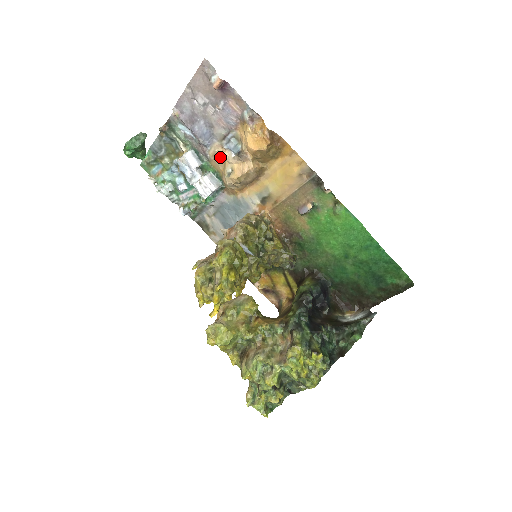
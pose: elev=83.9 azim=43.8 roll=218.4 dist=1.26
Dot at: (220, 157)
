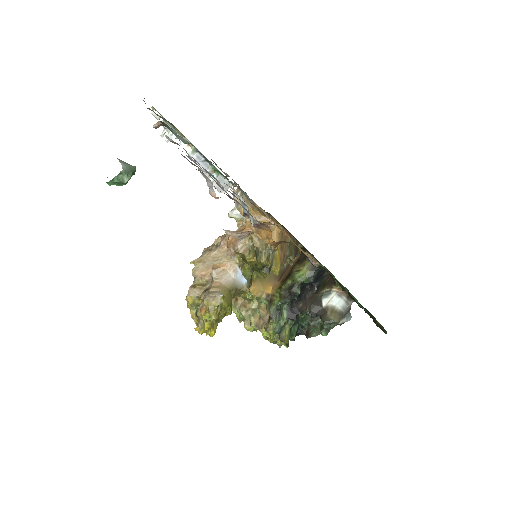
Dot at: occluded
